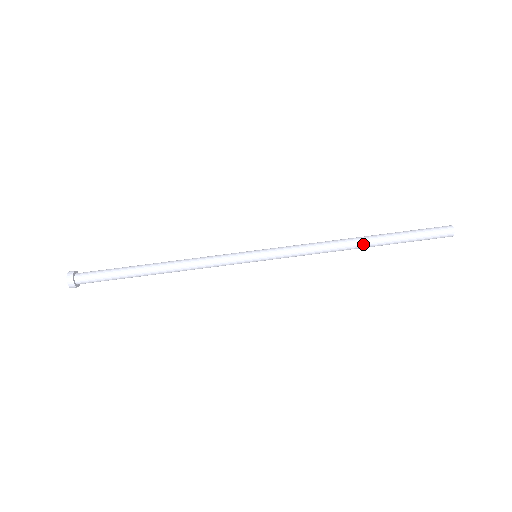
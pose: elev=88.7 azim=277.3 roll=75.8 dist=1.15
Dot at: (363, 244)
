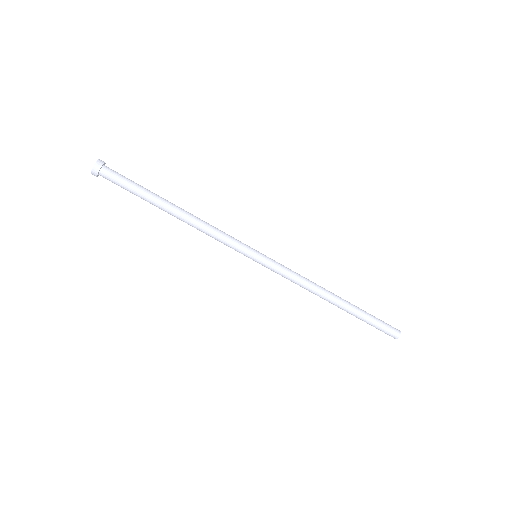
Dot at: (337, 302)
